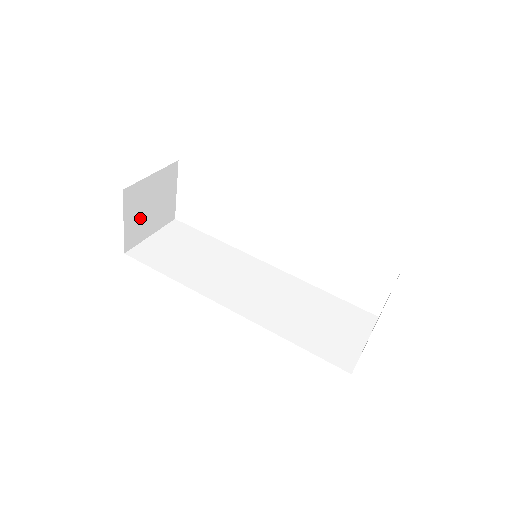
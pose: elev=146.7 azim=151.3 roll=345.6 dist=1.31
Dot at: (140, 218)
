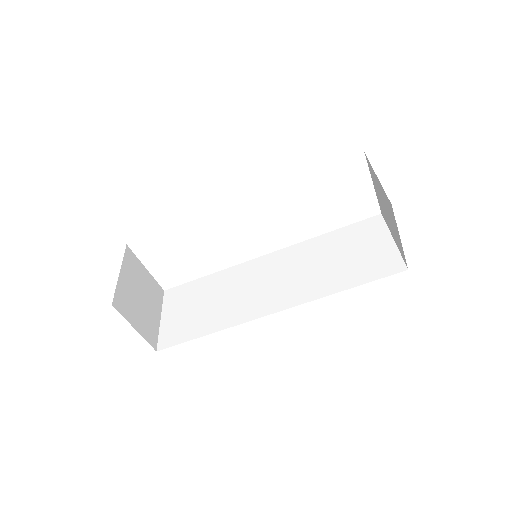
Dot at: (142, 314)
